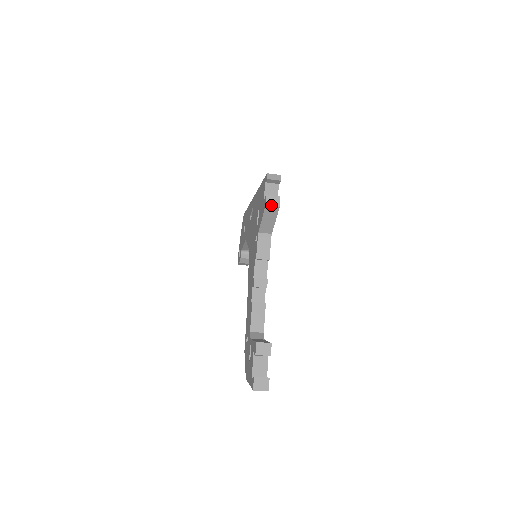
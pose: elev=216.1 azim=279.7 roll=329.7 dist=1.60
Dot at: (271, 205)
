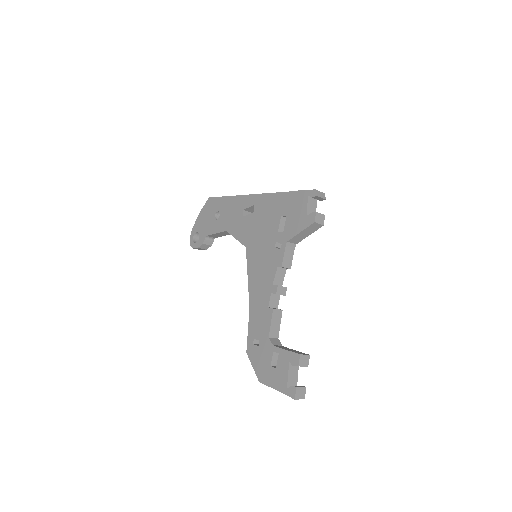
Dot at: (318, 223)
